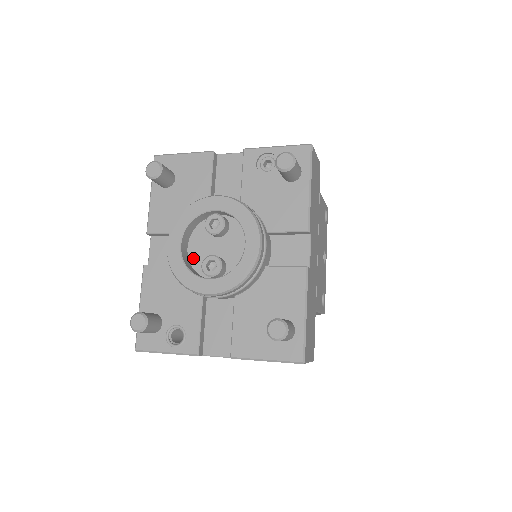
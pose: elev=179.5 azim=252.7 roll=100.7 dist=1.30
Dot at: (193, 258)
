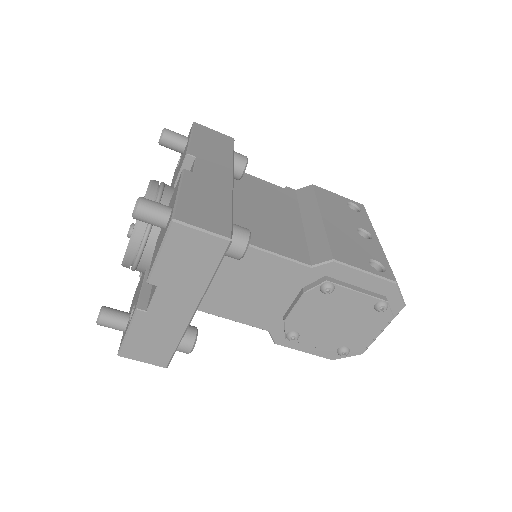
Dot at: occluded
